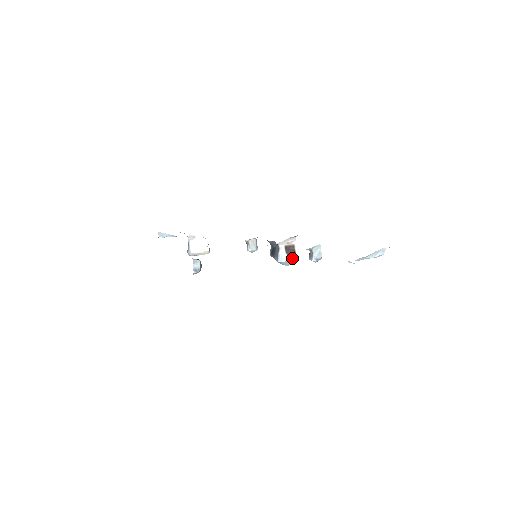
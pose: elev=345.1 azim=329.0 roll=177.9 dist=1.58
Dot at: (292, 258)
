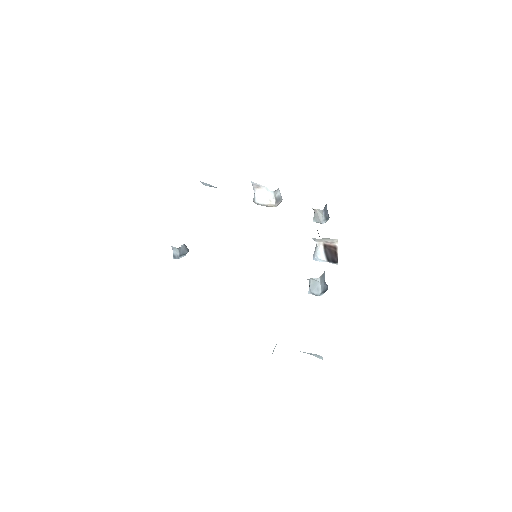
Dot at: (331, 261)
